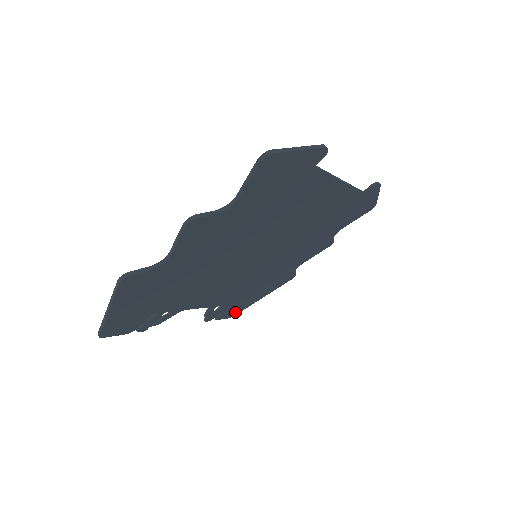
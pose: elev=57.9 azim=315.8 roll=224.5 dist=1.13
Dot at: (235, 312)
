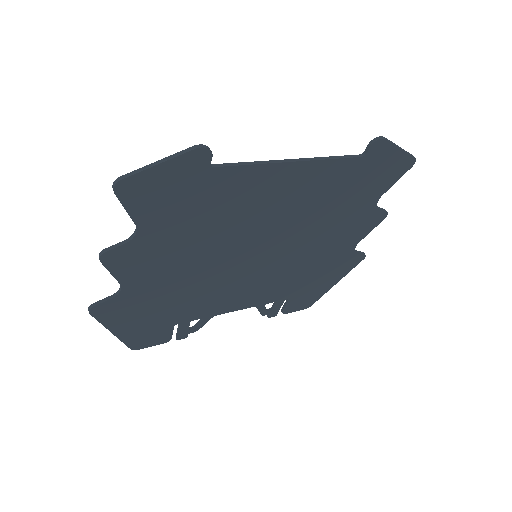
Dot at: (307, 303)
